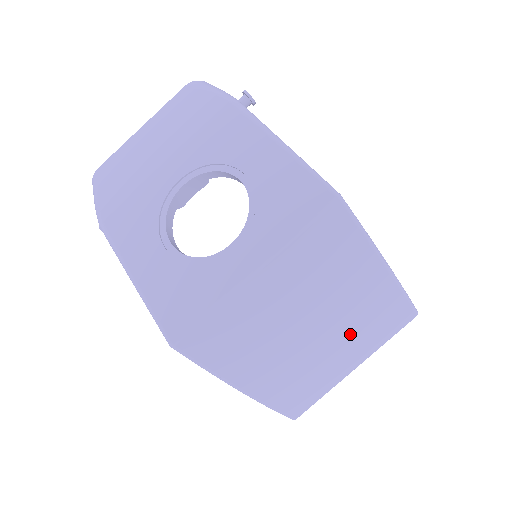
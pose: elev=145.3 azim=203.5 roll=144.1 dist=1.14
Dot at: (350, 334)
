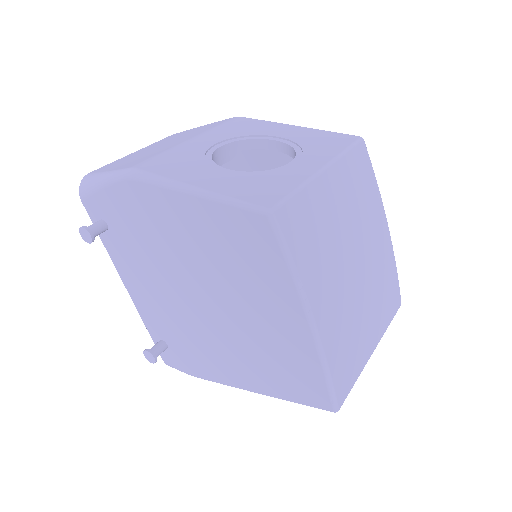
Dot at: (373, 290)
